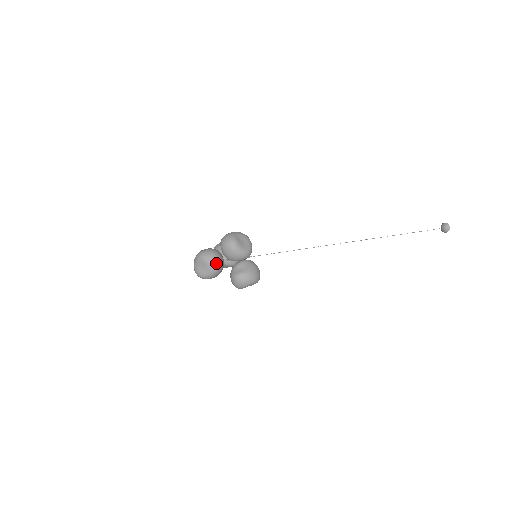
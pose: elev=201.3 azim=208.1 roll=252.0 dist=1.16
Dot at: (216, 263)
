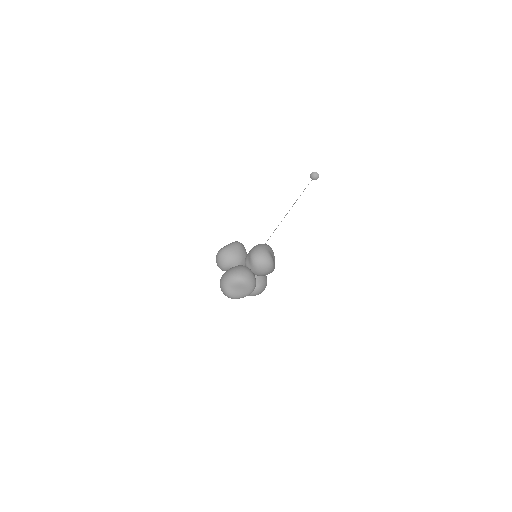
Dot at: (255, 286)
